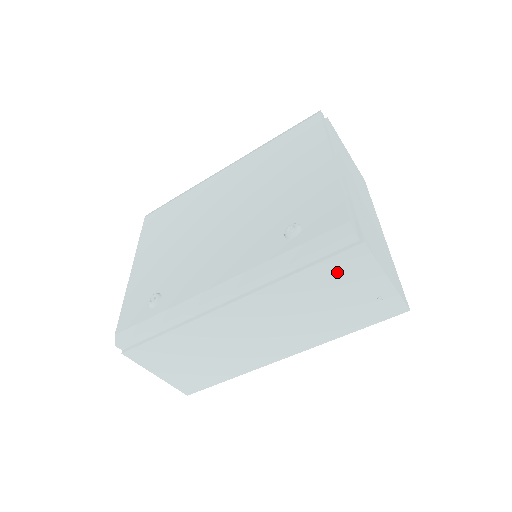
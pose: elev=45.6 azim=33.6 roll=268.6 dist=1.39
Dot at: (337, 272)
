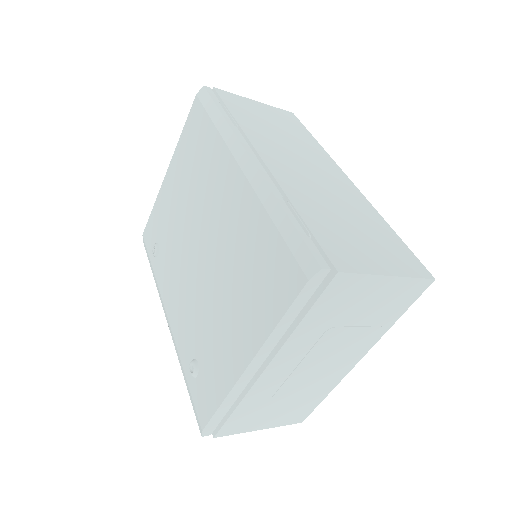
Dot at: occluded
